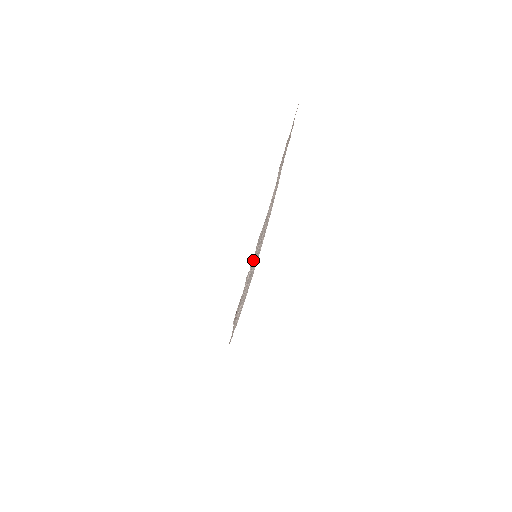
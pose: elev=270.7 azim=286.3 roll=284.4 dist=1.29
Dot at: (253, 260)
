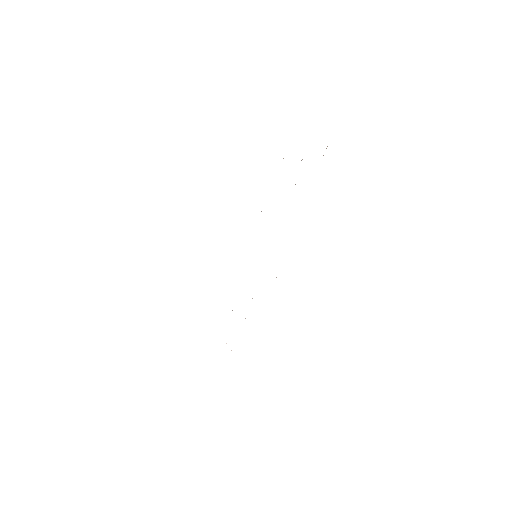
Dot at: occluded
